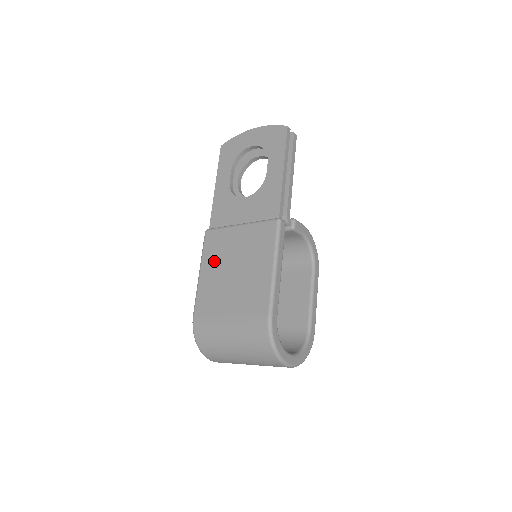
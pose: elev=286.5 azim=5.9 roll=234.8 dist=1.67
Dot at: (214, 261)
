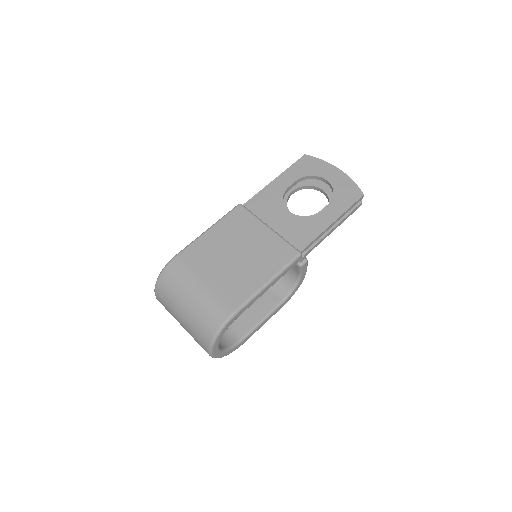
Dot at: (227, 233)
